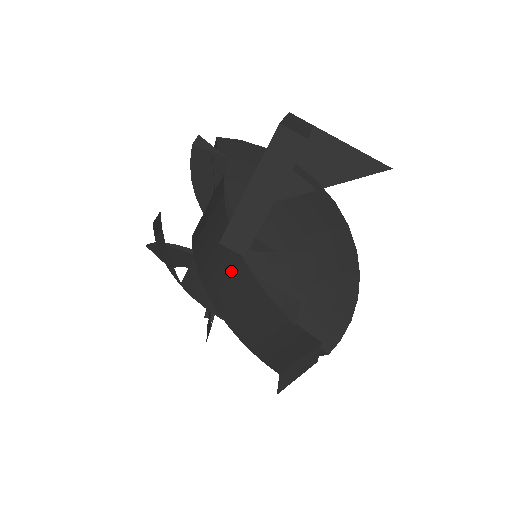
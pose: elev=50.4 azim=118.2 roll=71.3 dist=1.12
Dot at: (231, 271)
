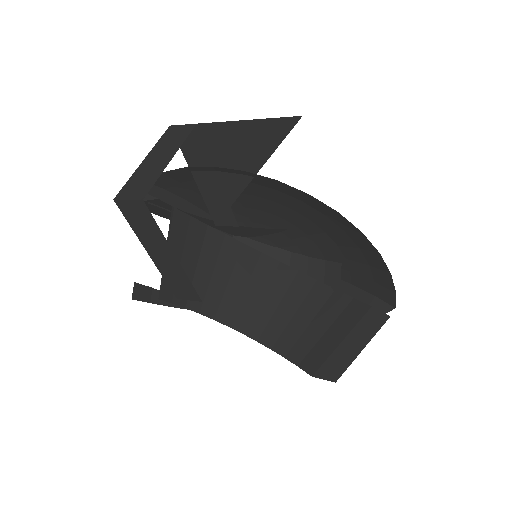
Dot at: (246, 277)
